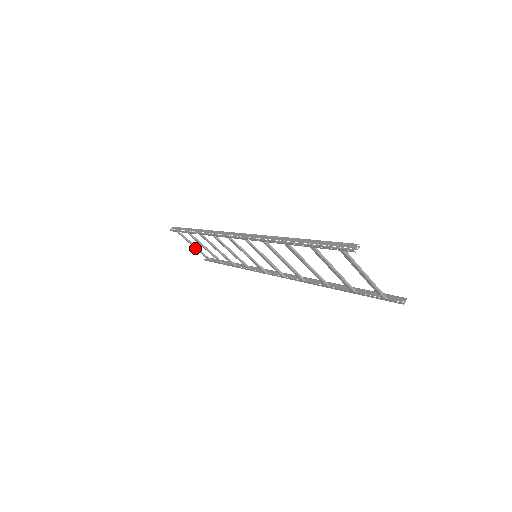
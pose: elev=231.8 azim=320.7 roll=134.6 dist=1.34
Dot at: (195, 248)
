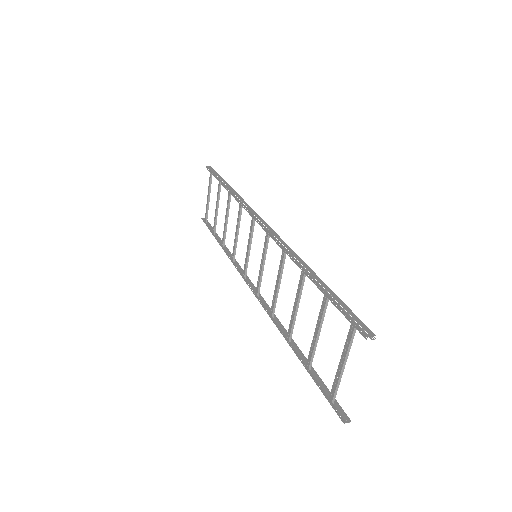
Dot at: (207, 200)
